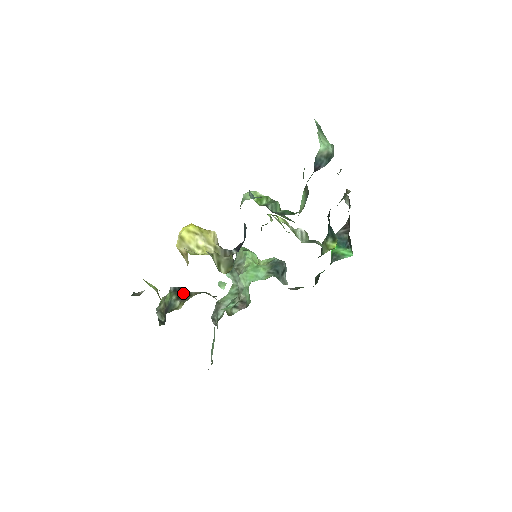
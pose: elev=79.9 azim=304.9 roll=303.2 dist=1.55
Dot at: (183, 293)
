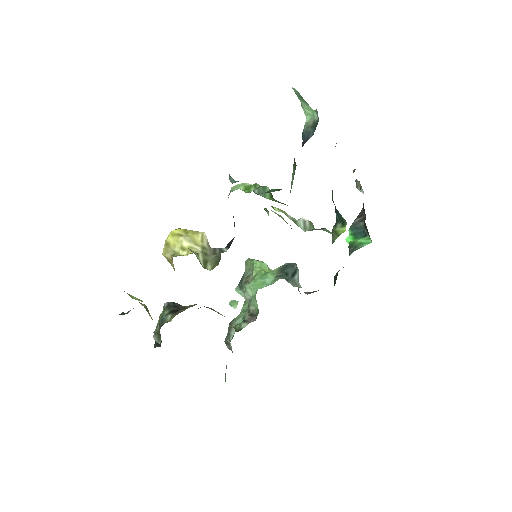
Dot at: (177, 307)
